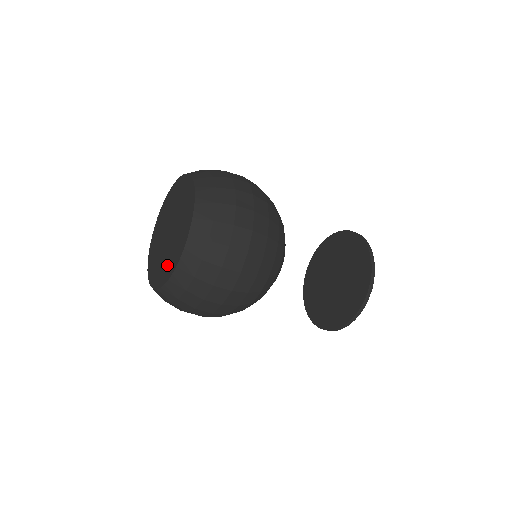
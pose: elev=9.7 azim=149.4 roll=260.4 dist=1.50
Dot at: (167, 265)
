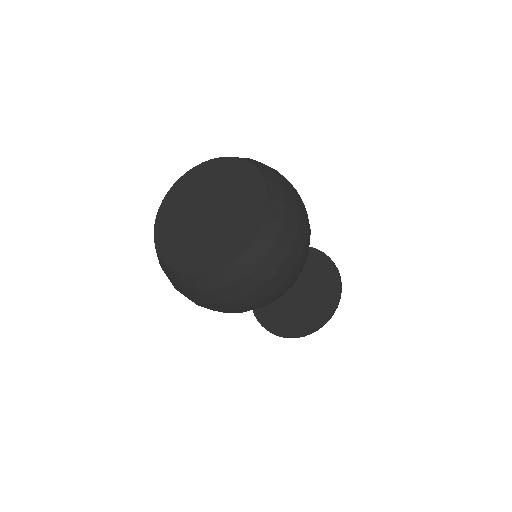
Dot at: (221, 247)
